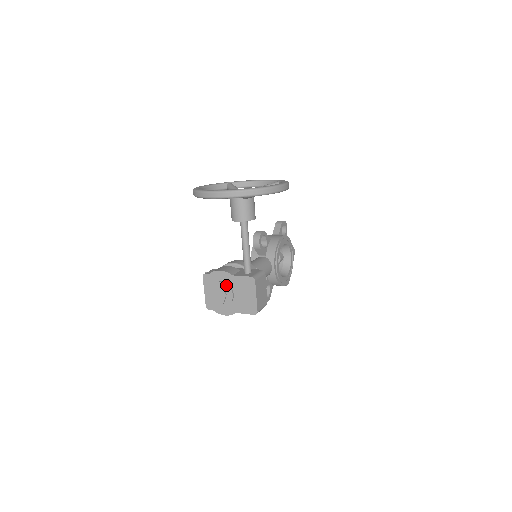
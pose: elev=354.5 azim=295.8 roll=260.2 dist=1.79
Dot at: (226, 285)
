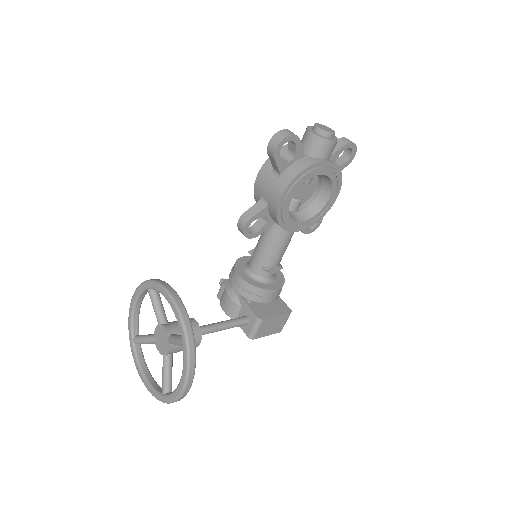
Dot at: occluded
